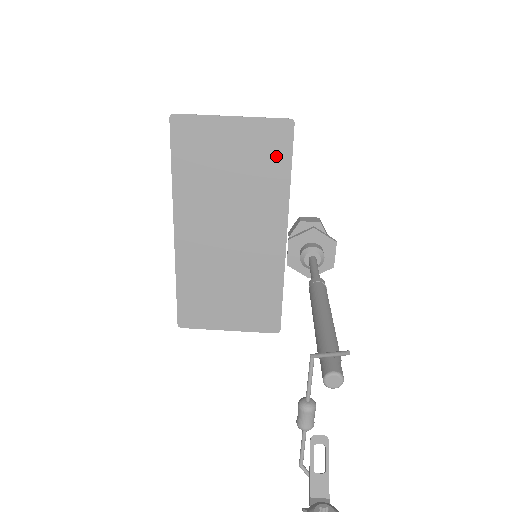
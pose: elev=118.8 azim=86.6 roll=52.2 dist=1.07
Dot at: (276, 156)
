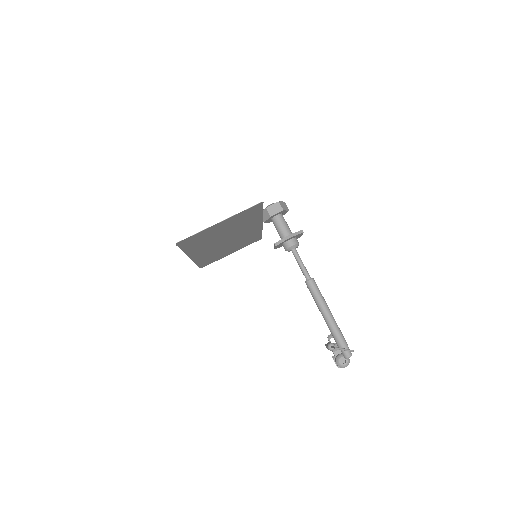
Dot at: (252, 214)
